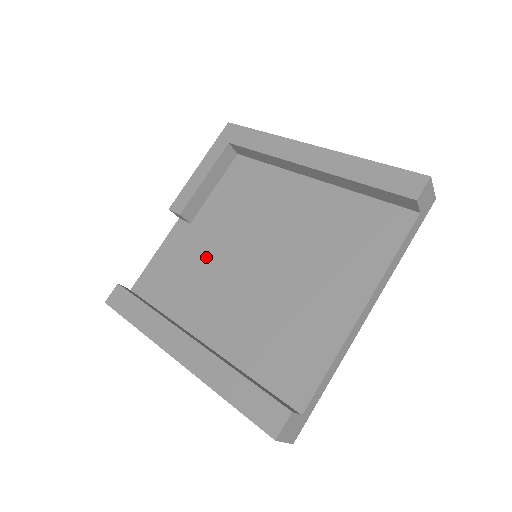
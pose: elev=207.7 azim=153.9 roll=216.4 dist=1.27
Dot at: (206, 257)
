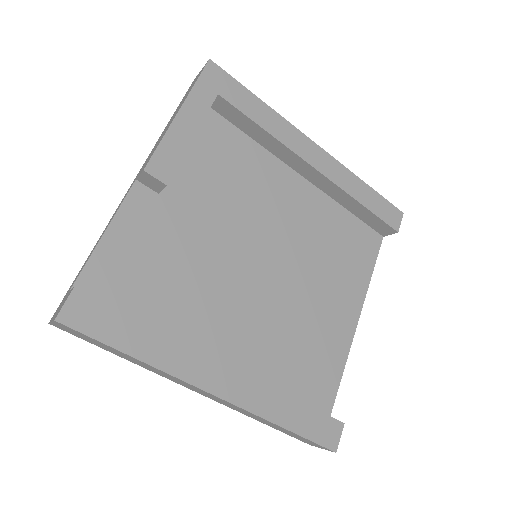
Dot at: (196, 250)
